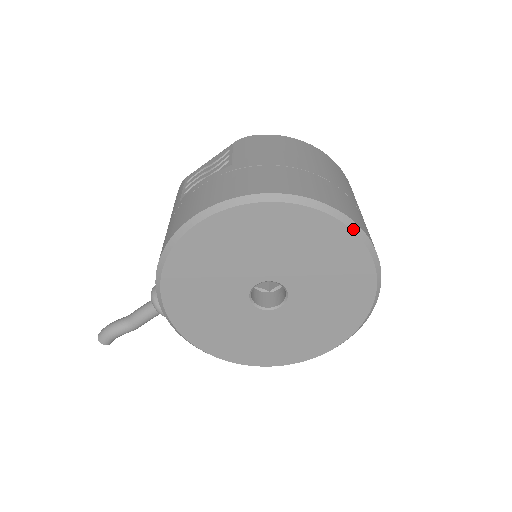
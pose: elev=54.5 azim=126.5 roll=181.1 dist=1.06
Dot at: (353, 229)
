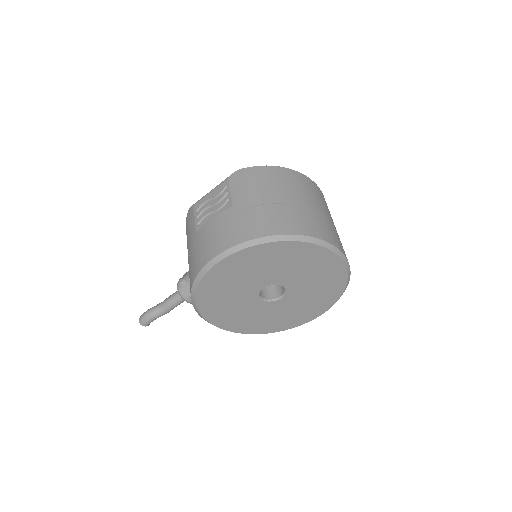
Dot at: (328, 248)
